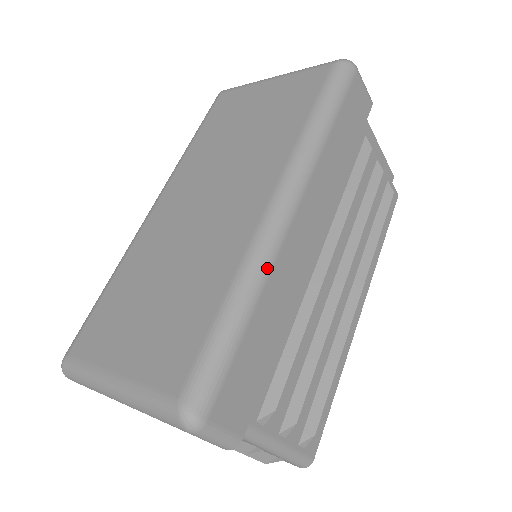
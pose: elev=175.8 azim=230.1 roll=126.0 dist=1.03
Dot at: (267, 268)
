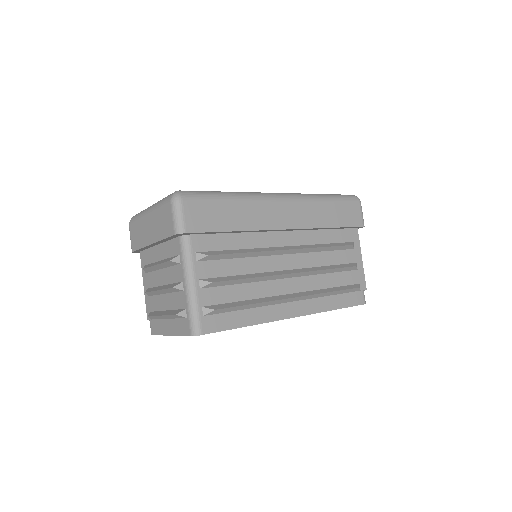
Dot at: (254, 198)
